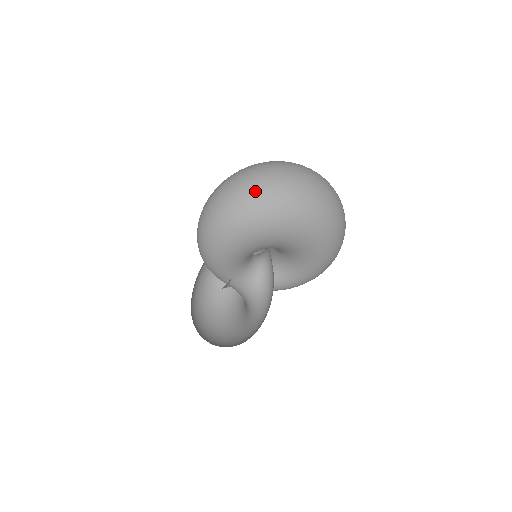
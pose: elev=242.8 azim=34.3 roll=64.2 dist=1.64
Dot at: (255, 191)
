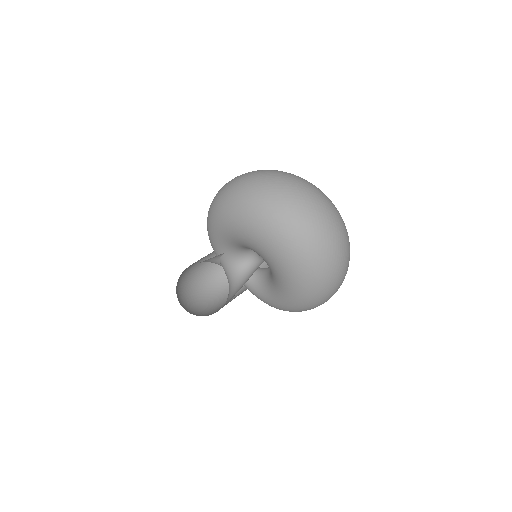
Dot at: (255, 189)
